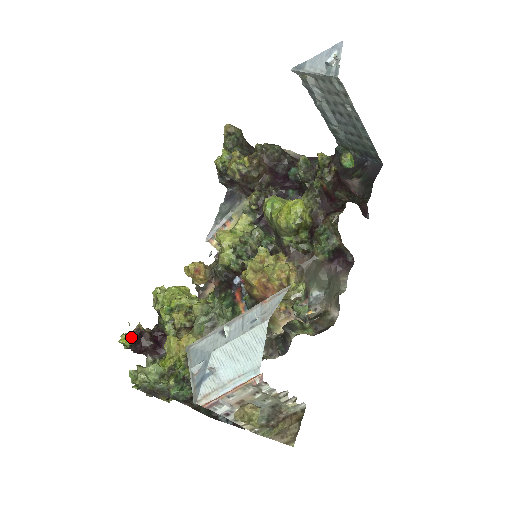
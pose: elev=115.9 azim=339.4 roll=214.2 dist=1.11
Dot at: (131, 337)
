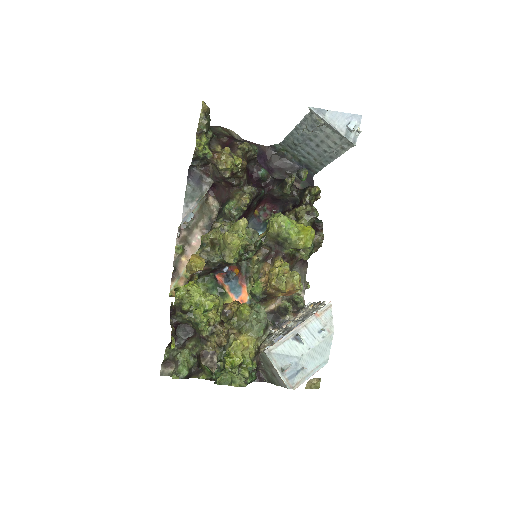
Dot at: (174, 340)
